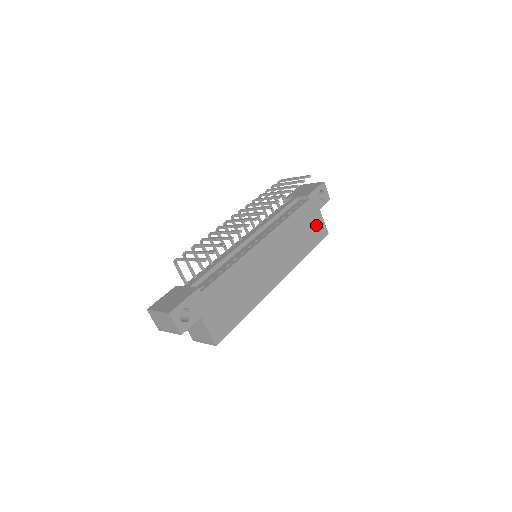
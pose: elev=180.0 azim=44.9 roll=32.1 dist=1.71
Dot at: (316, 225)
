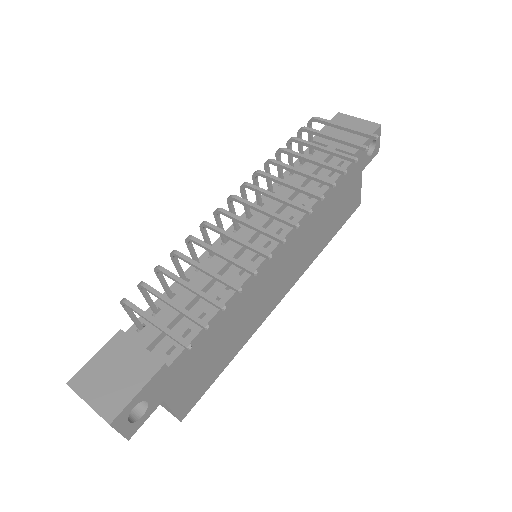
Dot at: (350, 197)
